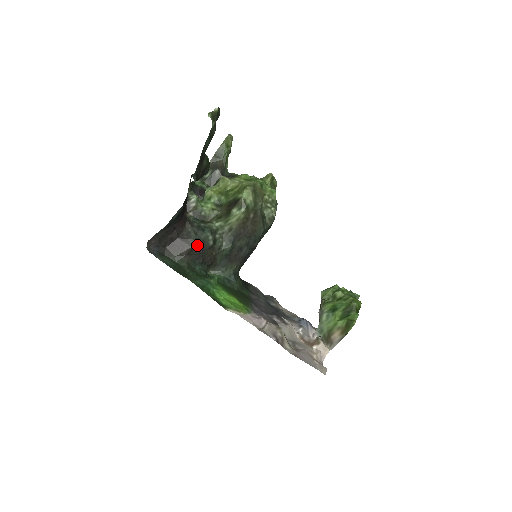
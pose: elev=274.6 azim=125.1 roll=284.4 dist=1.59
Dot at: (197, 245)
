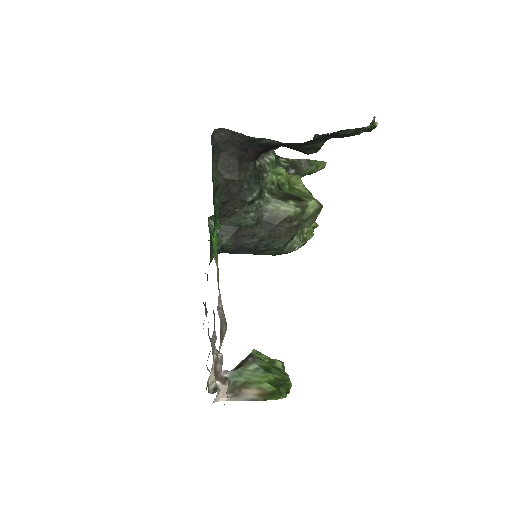
Dot at: (242, 185)
